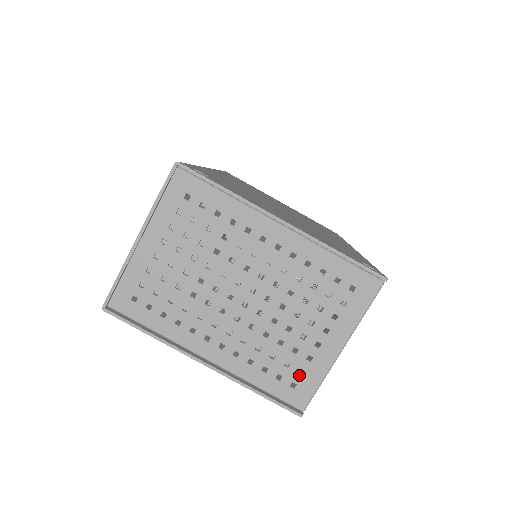
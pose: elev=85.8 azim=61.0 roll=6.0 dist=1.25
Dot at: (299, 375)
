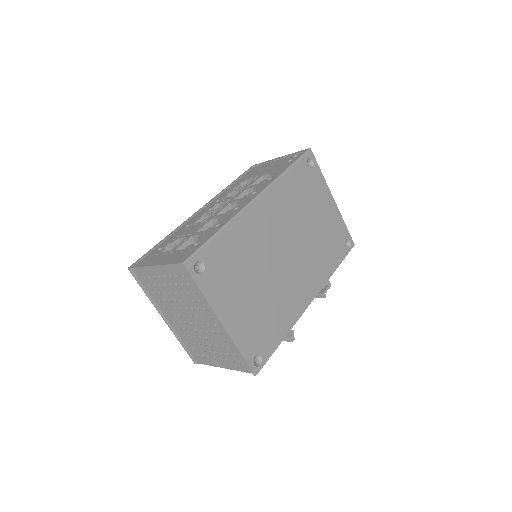
Dot at: (202, 356)
